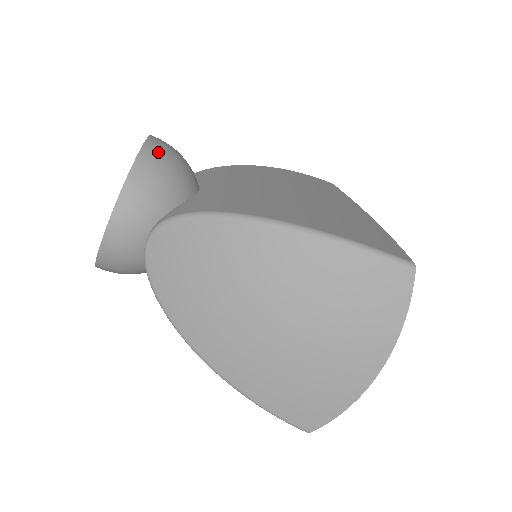
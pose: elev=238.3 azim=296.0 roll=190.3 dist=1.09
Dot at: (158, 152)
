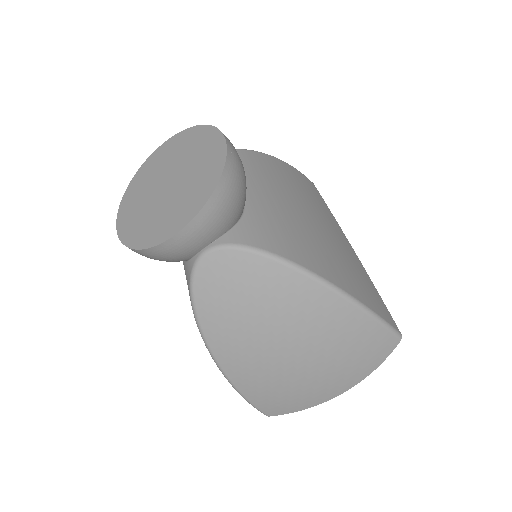
Dot at: (236, 167)
